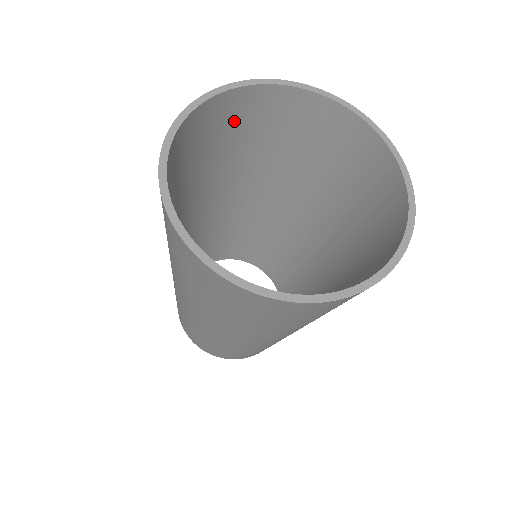
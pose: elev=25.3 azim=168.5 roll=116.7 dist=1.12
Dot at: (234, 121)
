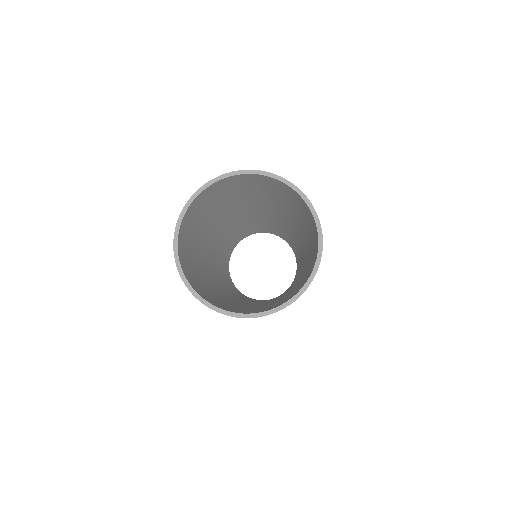
Dot at: (274, 188)
